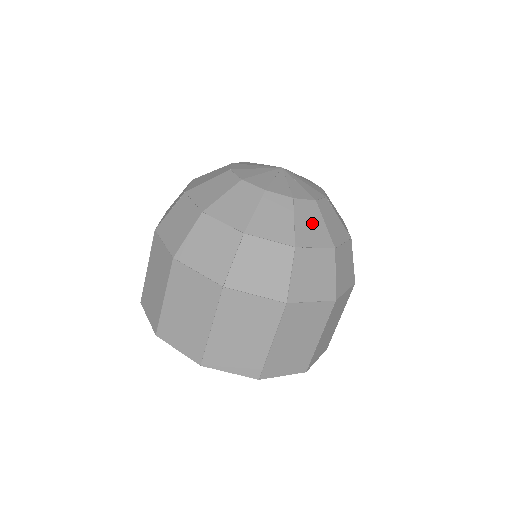
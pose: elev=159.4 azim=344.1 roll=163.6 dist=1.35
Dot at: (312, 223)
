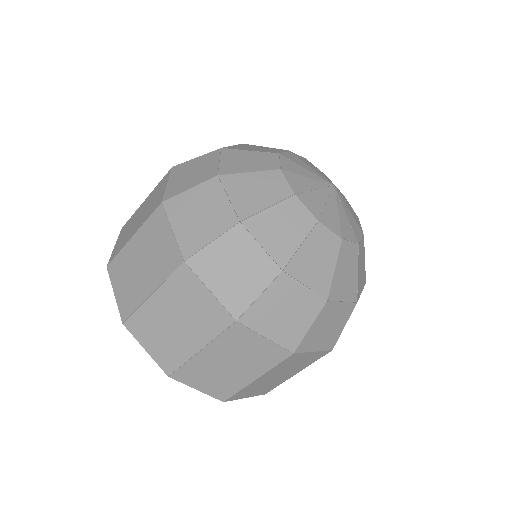
Dot at: occluded
